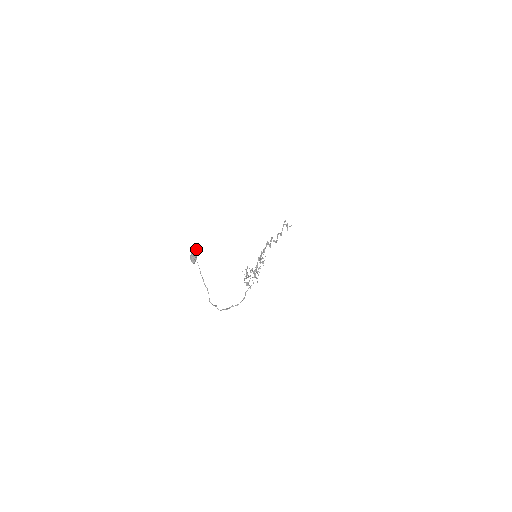
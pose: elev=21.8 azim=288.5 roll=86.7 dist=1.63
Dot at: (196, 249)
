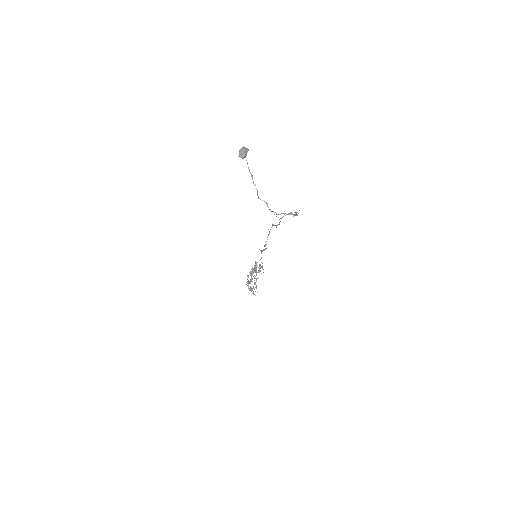
Dot at: occluded
